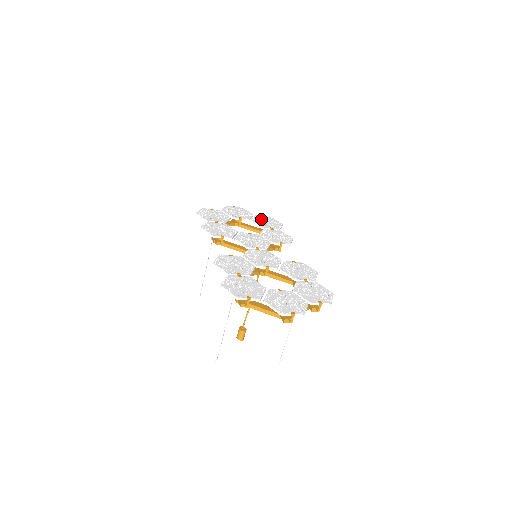
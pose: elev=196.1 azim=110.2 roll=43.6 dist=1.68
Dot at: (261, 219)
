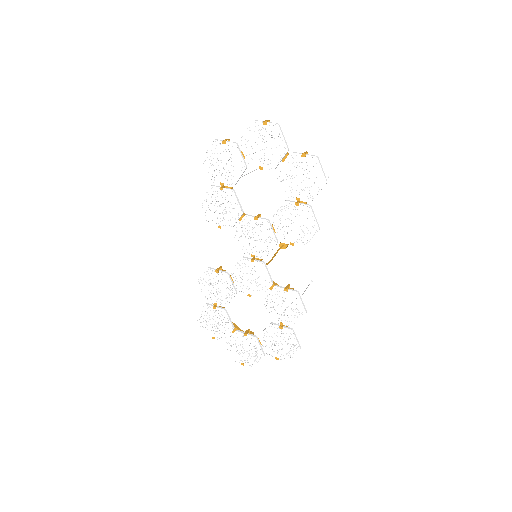
Dot at: (294, 168)
